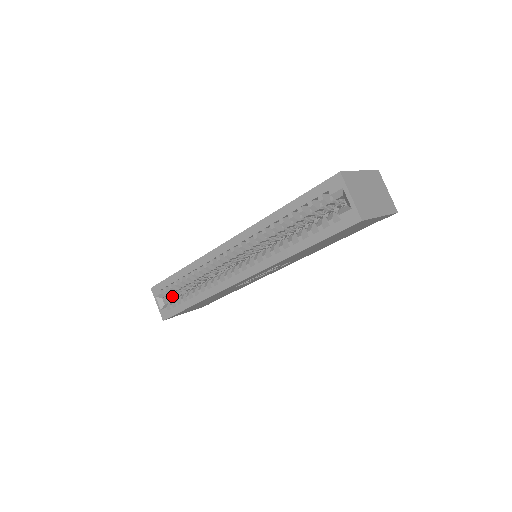
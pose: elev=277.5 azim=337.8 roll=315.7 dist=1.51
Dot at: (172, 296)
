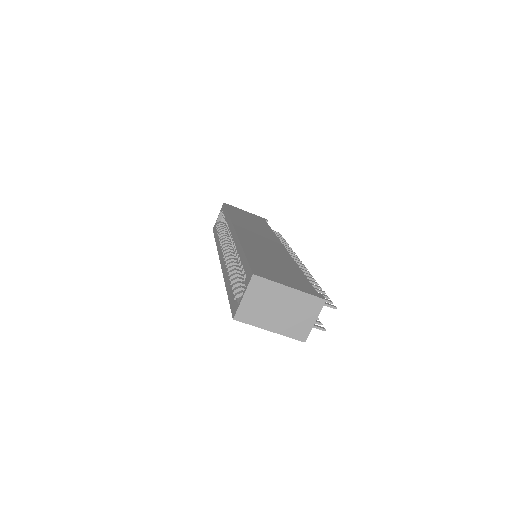
Dot at: occluded
